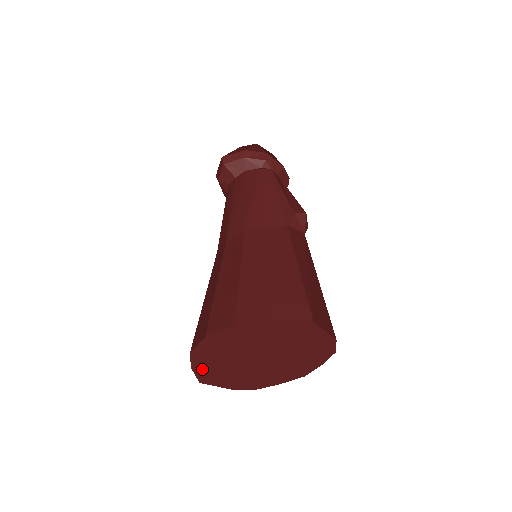
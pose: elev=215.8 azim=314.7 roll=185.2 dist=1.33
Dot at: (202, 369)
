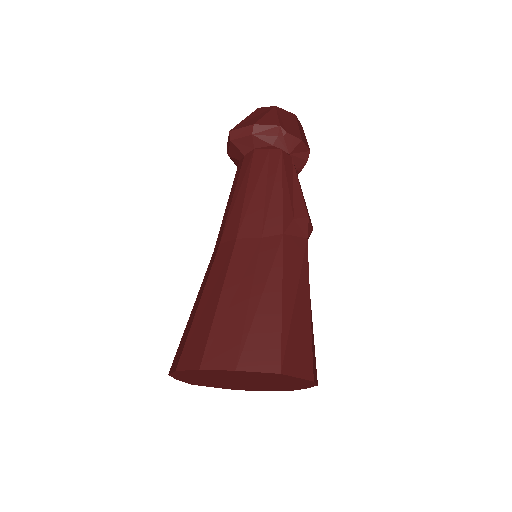
Dot at: (188, 380)
